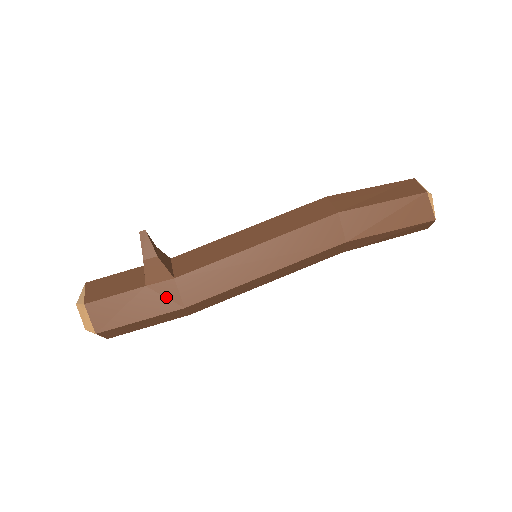
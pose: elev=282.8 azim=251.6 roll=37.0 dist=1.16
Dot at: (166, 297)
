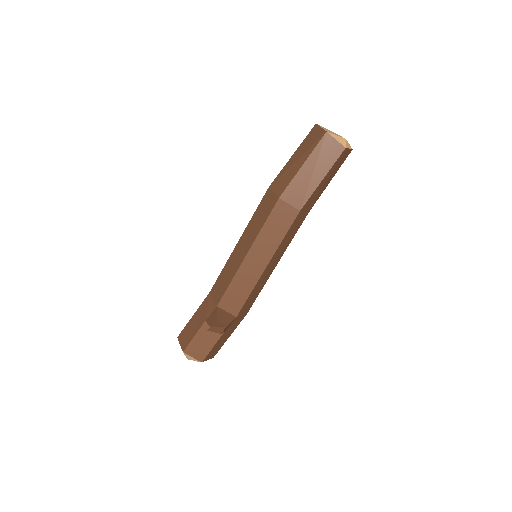
Dot at: (236, 322)
